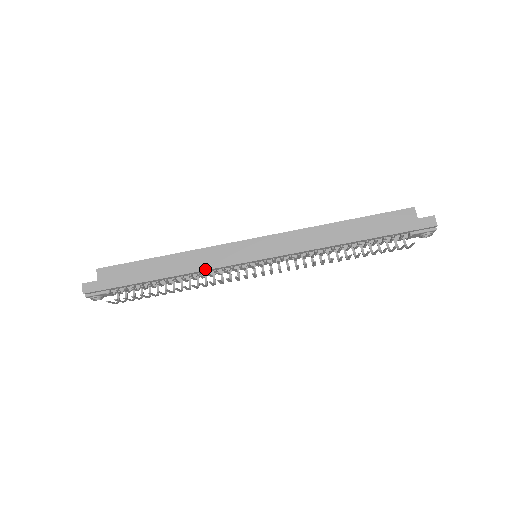
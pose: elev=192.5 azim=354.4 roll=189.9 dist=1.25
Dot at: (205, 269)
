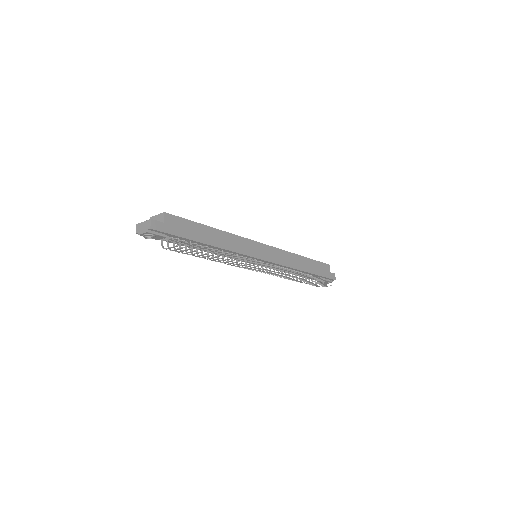
Dot at: (236, 251)
